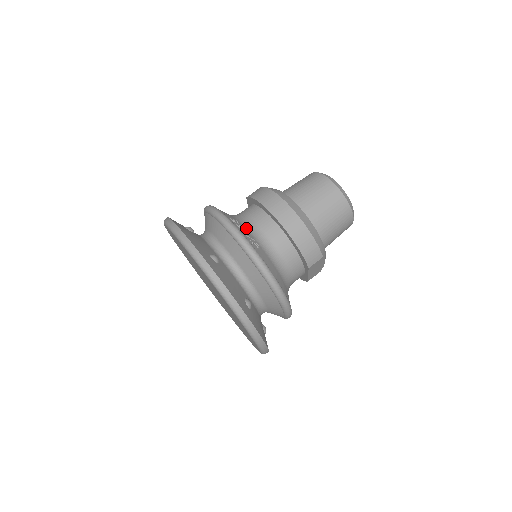
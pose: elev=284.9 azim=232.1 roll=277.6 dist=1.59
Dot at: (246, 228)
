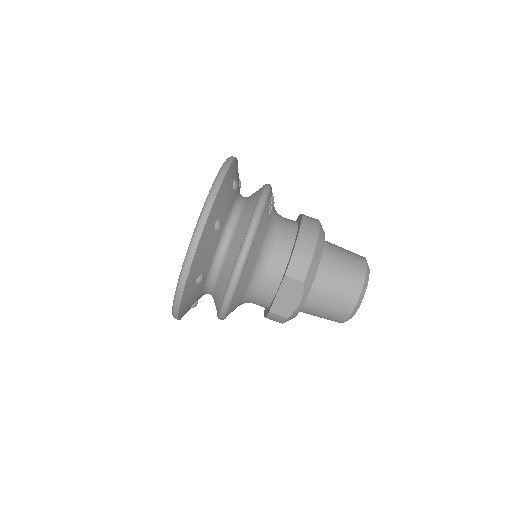
Dot at: occluded
